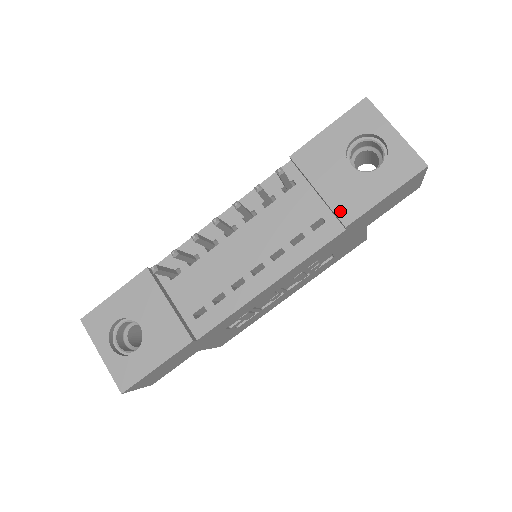
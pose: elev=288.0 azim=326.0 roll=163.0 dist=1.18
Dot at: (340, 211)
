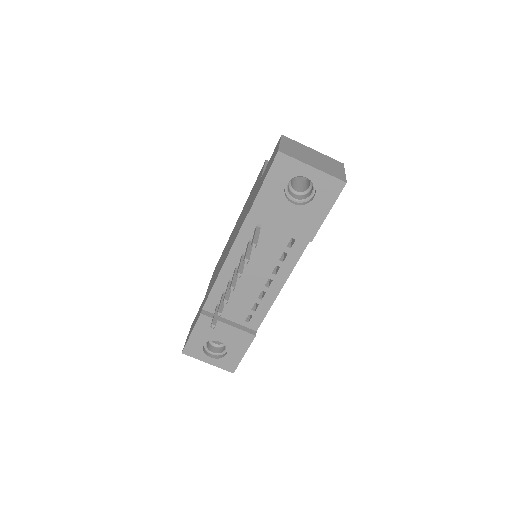
Dot at: (302, 234)
